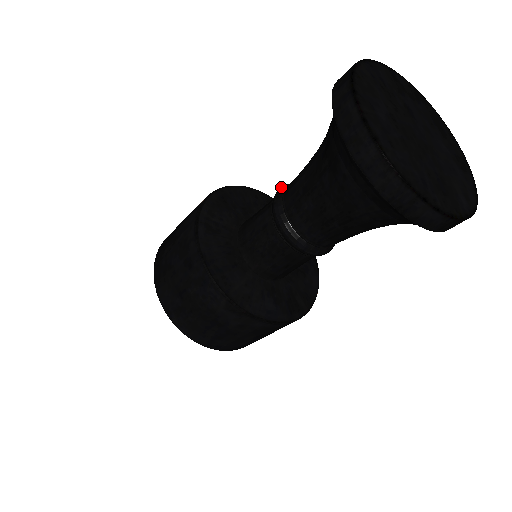
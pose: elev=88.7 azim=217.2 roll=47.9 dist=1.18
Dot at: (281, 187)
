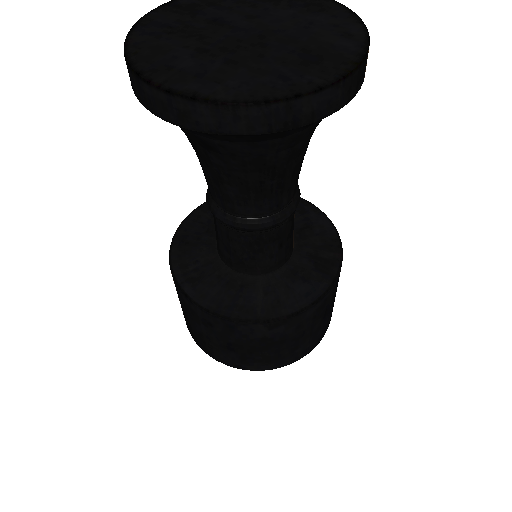
Dot at: occluded
